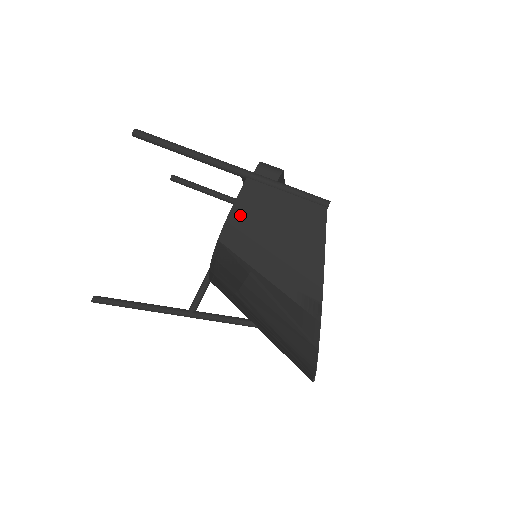
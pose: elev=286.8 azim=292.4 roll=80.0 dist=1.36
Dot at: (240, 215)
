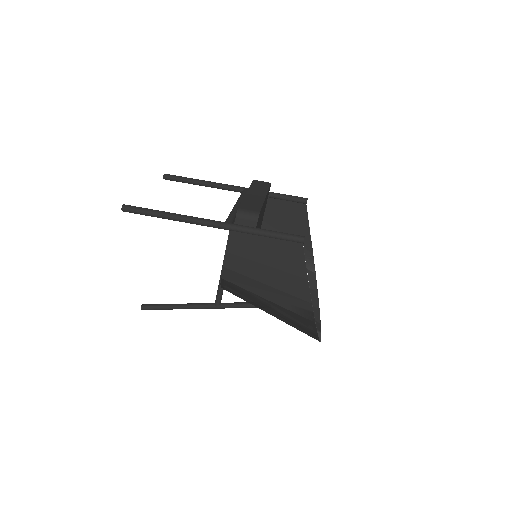
Dot at: (233, 261)
